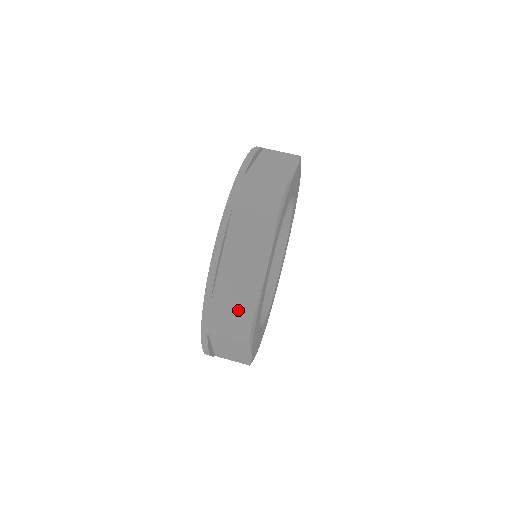
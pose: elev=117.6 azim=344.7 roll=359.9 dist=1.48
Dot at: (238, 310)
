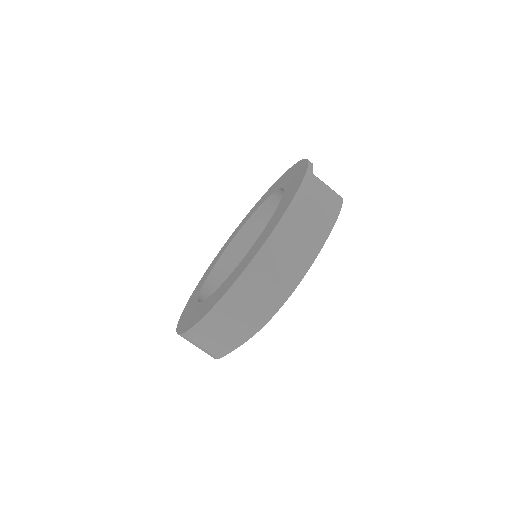
Dot at: (277, 286)
